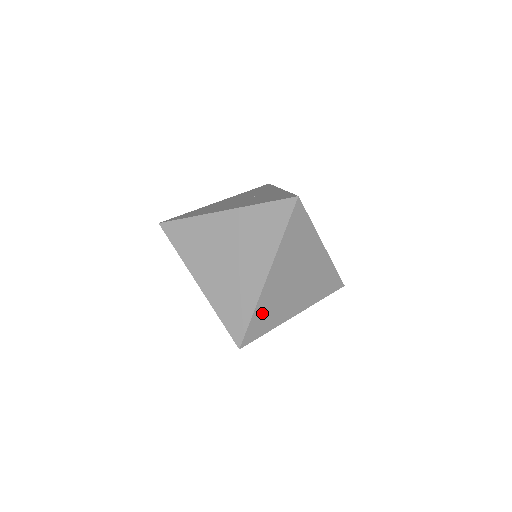
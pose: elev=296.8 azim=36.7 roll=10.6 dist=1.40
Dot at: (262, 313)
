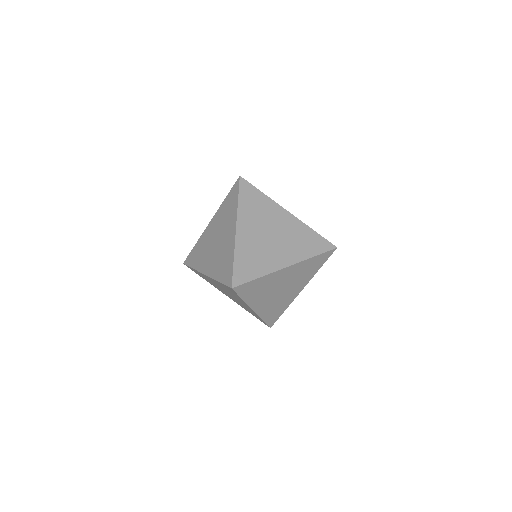
Dot at: (244, 259)
